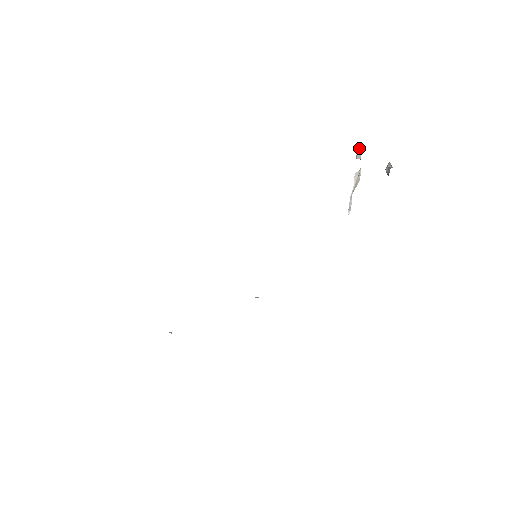
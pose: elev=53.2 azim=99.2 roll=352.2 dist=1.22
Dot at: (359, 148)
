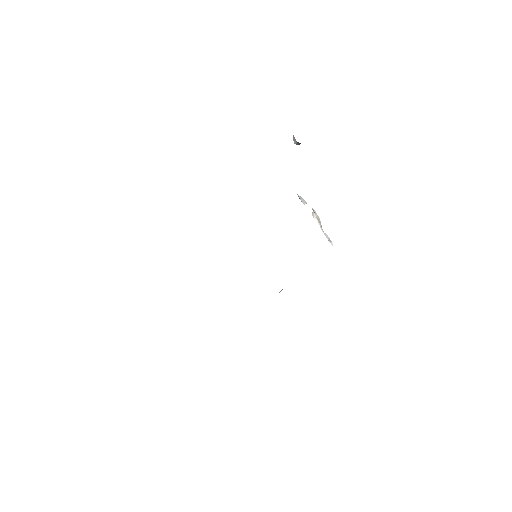
Dot at: (300, 197)
